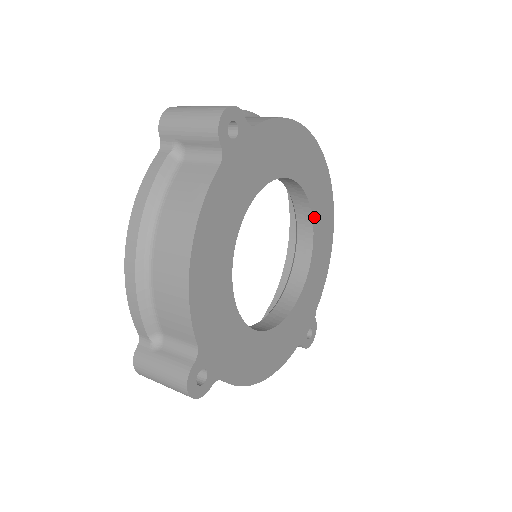
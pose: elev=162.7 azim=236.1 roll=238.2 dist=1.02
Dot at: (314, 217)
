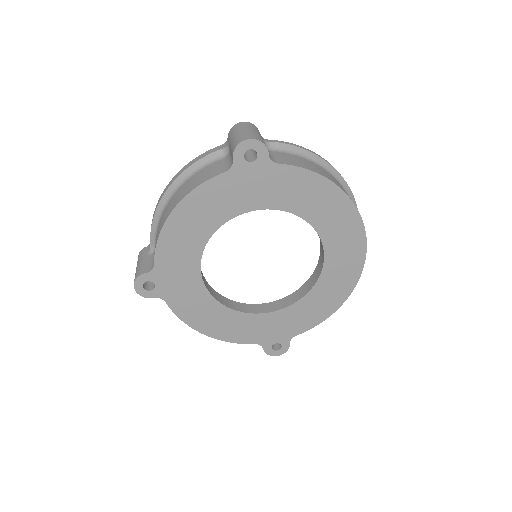
Dot at: (326, 266)
